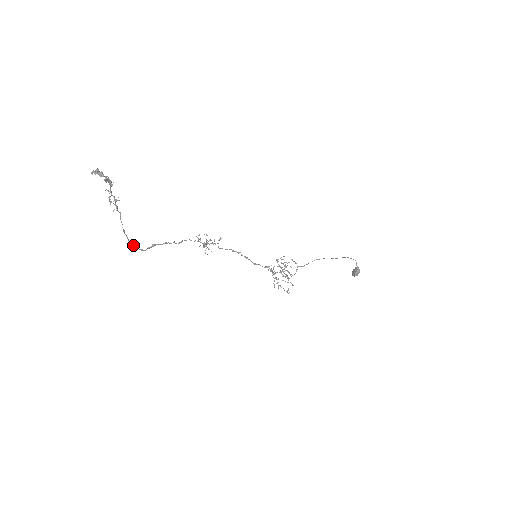
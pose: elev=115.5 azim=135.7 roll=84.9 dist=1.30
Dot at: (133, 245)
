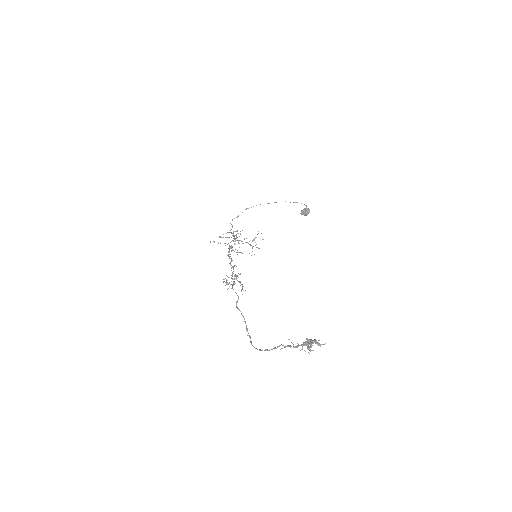
Dot at: occluded
